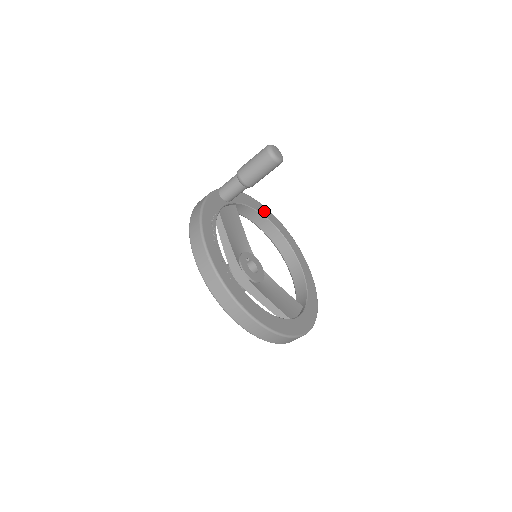
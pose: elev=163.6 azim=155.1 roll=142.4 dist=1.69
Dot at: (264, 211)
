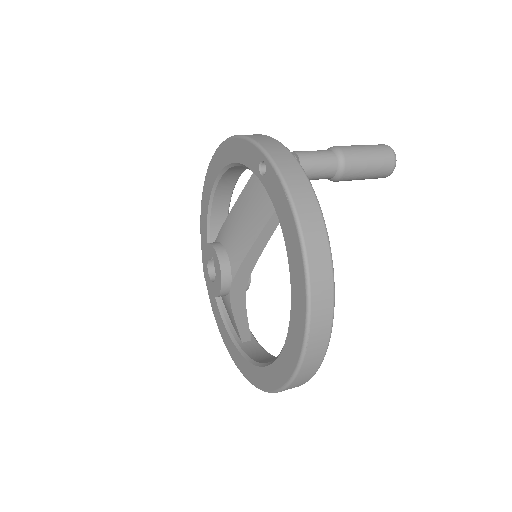
Dot at: occluded
